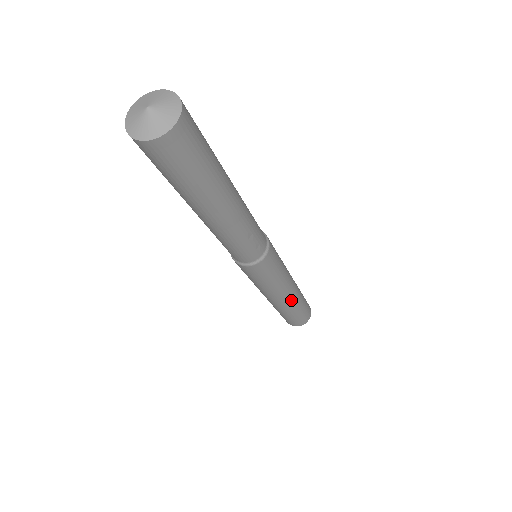
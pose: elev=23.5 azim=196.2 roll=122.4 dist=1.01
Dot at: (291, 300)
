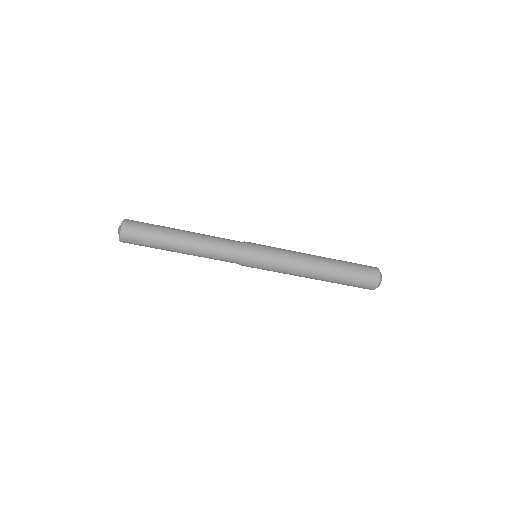
Dot at: (318, 278)
